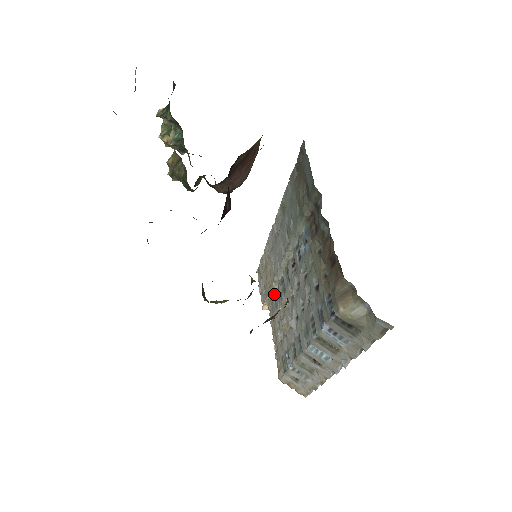
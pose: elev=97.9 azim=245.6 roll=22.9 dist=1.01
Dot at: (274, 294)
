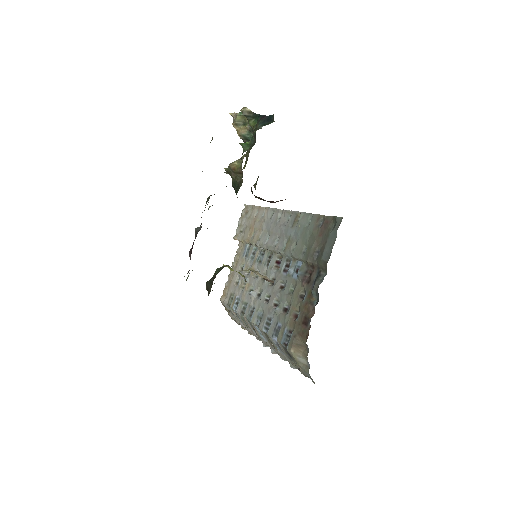
Dot at: (249, 245)
